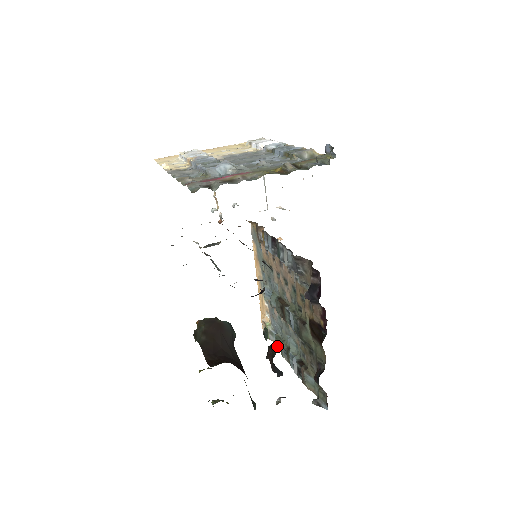
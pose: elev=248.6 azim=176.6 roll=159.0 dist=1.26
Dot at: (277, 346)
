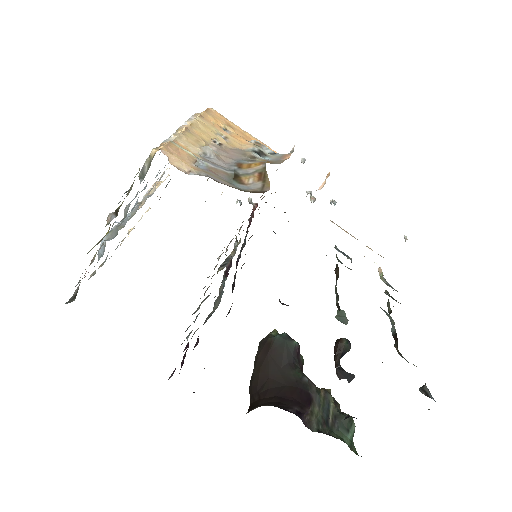
Dot at: occluded
